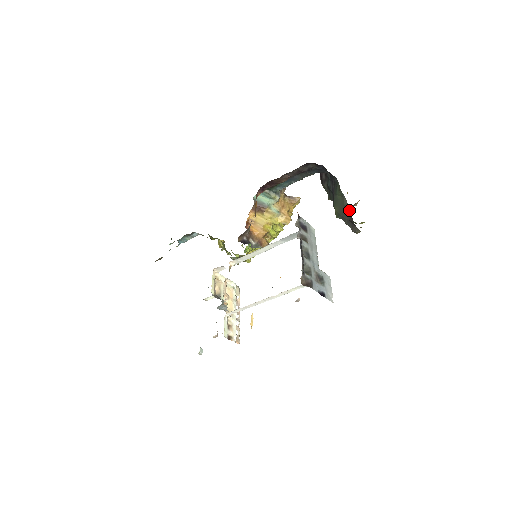
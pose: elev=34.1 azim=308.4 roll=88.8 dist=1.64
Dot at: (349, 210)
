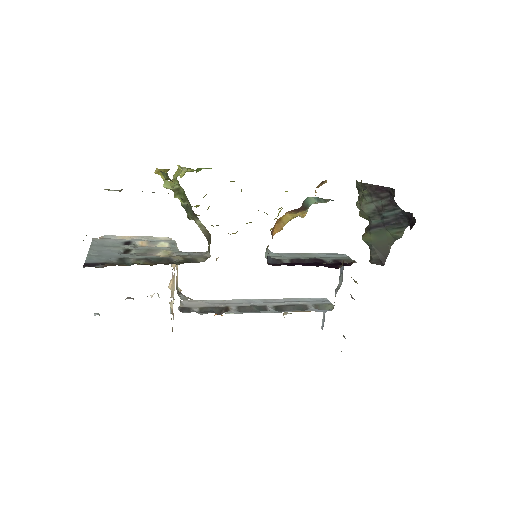
Dot at: occluded
